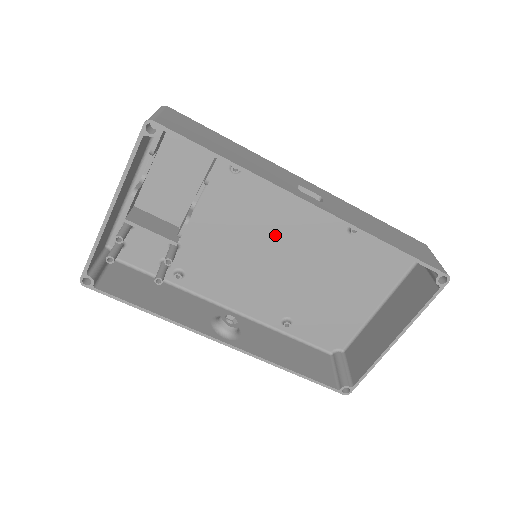
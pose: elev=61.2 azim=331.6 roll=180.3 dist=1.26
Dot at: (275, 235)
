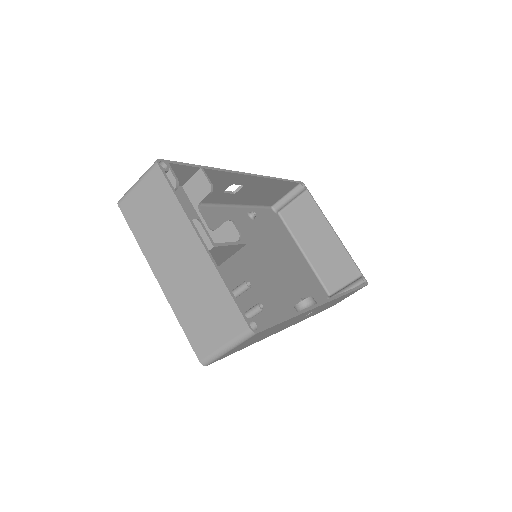
Dot at: occluded
